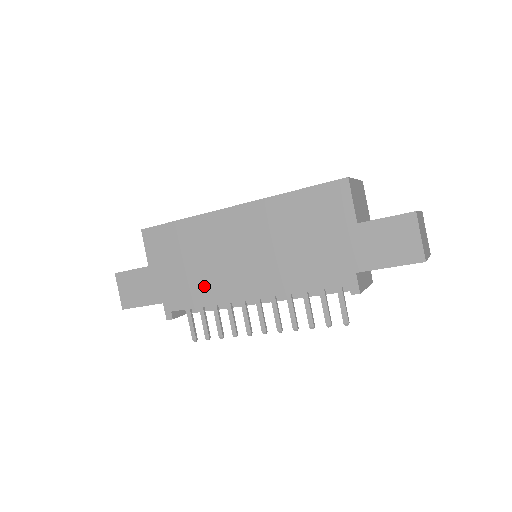
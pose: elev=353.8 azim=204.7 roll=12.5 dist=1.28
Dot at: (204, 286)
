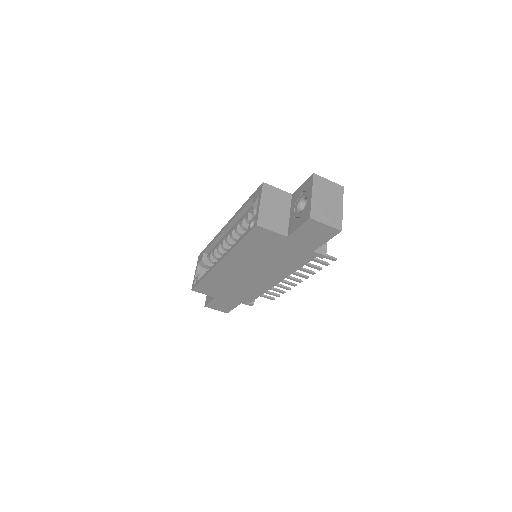
Dot at: (250, 290)
